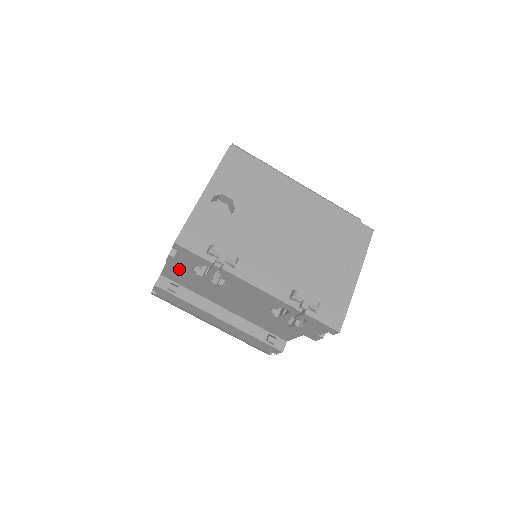
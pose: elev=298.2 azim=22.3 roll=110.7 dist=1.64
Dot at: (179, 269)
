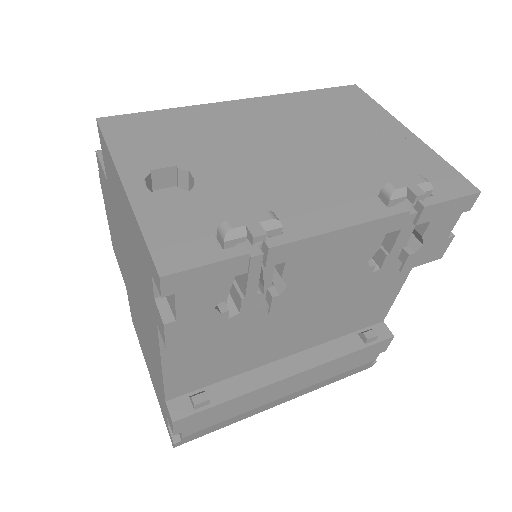
Dot at: (188, 357)
